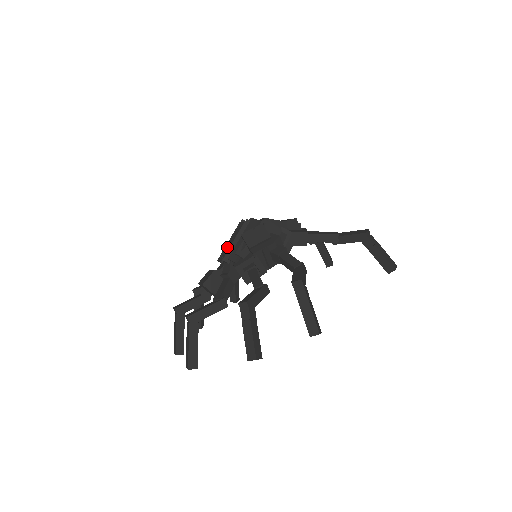
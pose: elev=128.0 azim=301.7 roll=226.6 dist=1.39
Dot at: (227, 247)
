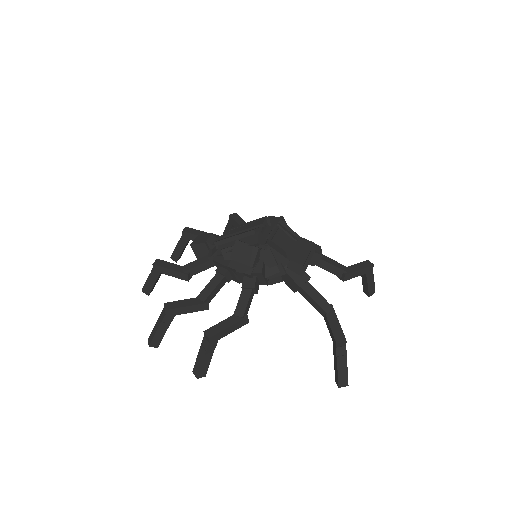
Dot at: (238, 228)
